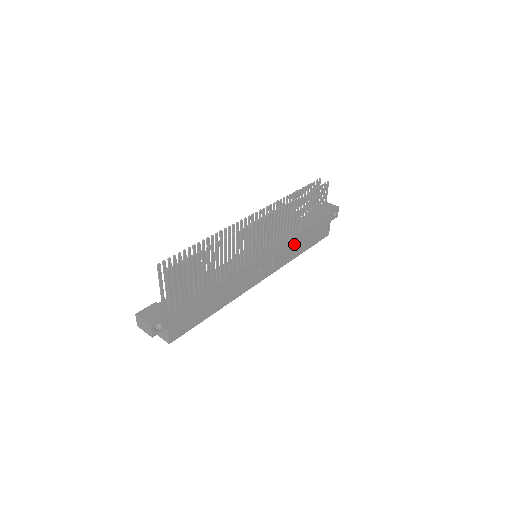
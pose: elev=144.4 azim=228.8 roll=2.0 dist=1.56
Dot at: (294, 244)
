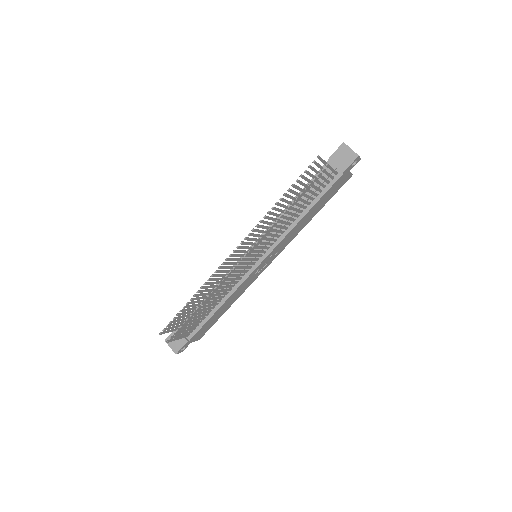
Dot at: (298, 225)
